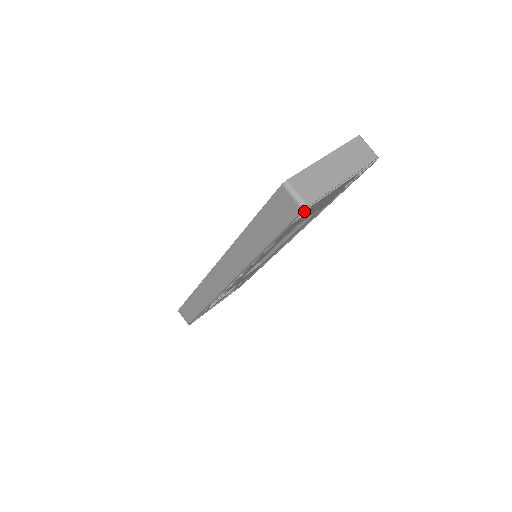
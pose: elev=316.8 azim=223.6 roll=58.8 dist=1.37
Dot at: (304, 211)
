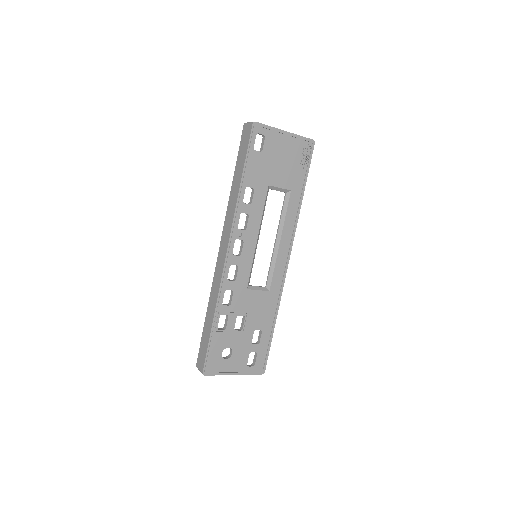
Dot at: (254, 125)
